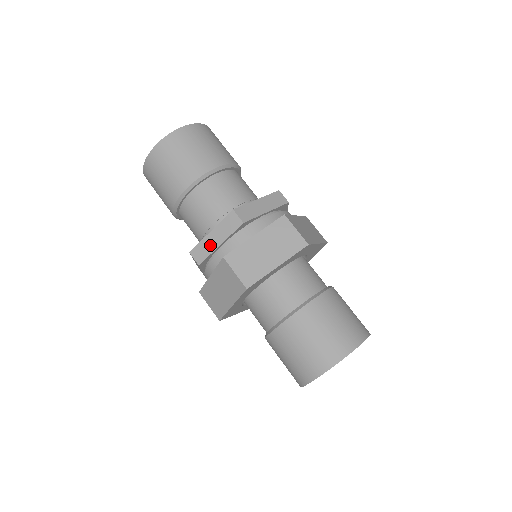
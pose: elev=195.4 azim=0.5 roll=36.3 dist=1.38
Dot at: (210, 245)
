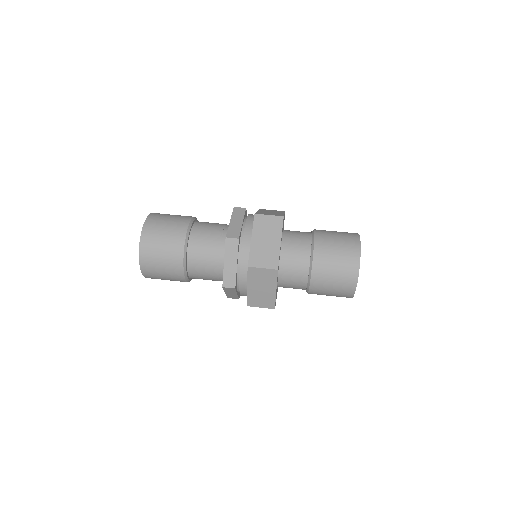
Dot at: (233, 295)
